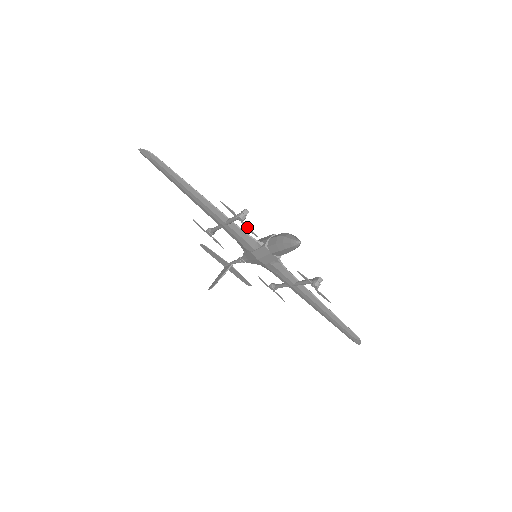
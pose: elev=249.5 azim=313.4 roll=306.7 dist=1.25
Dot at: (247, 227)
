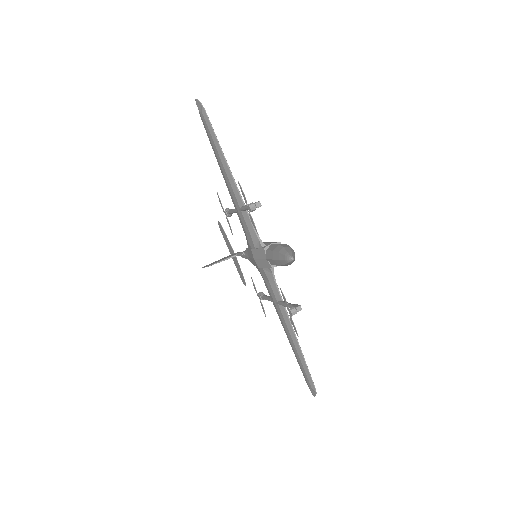
Dot at: (252, 219)
